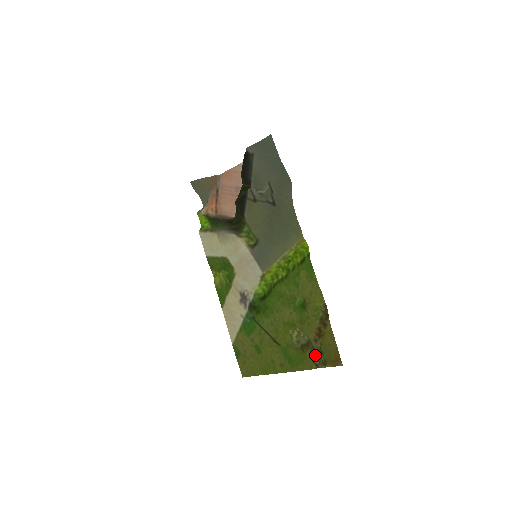
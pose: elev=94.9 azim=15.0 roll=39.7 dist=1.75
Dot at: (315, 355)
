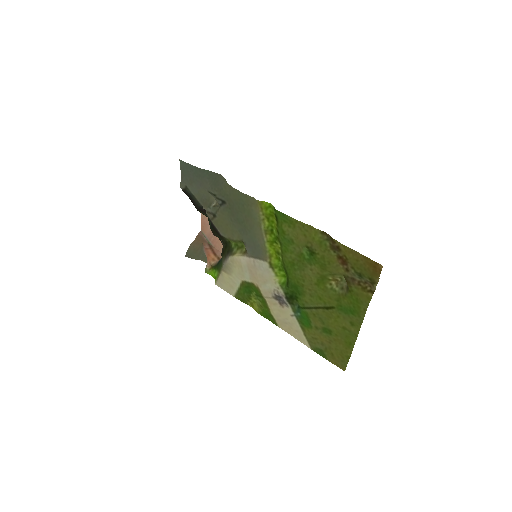
Dot at: (360, 284)
